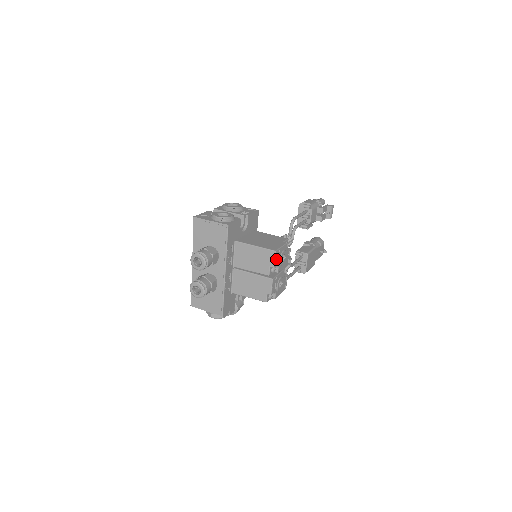
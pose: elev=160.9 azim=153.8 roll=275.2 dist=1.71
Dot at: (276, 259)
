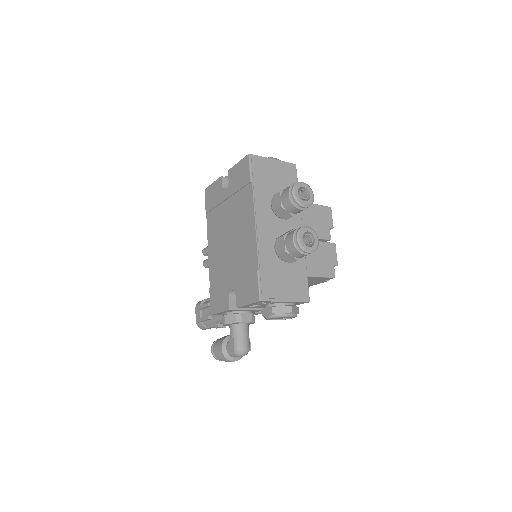
Dot at: occluded
